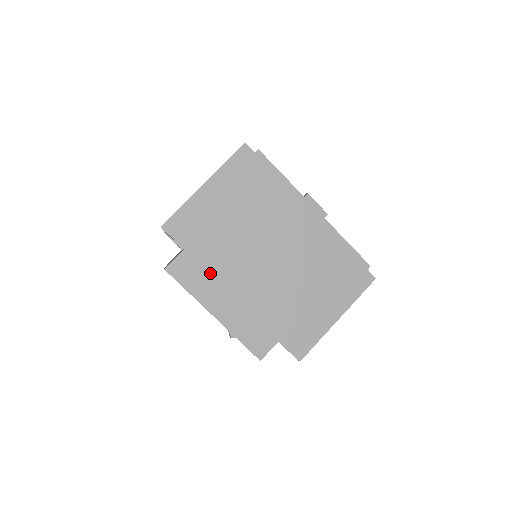
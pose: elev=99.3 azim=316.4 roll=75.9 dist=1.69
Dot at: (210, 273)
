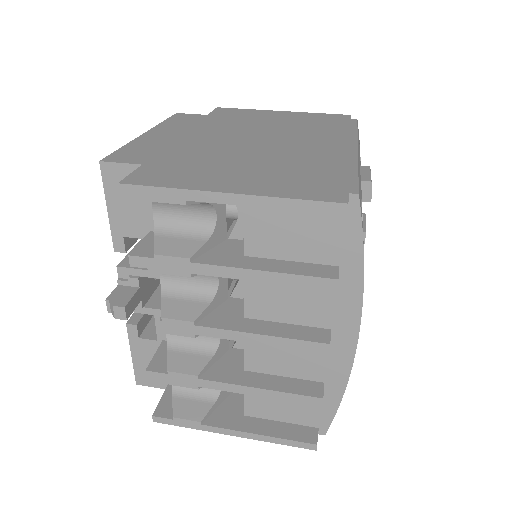
Dot at: (196, 125)
